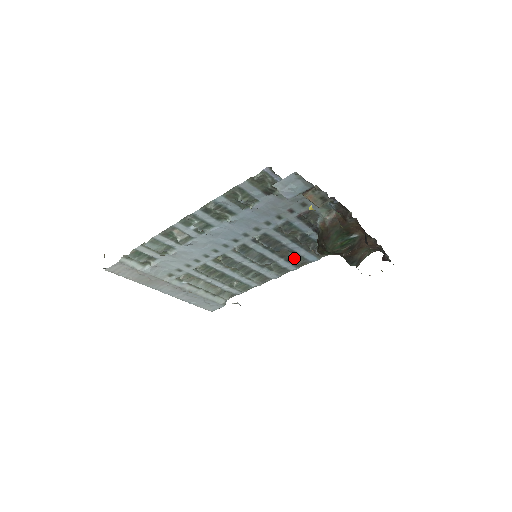
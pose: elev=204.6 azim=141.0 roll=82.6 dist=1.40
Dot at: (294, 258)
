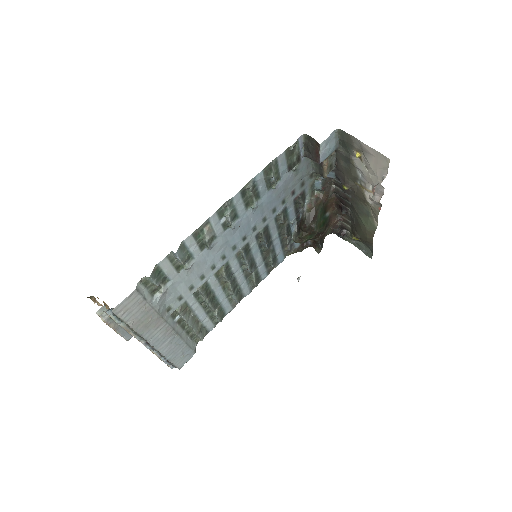
Dot at: (273, 259)
